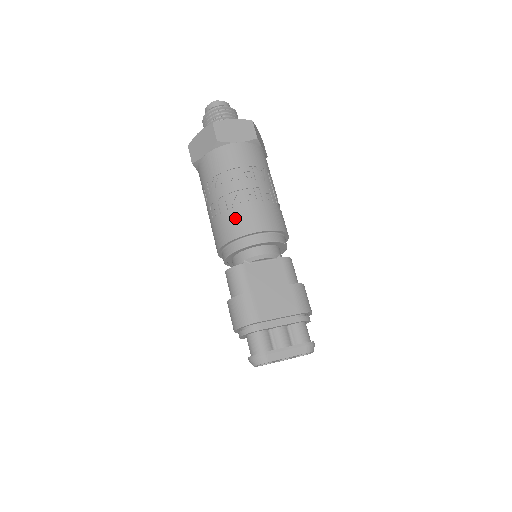
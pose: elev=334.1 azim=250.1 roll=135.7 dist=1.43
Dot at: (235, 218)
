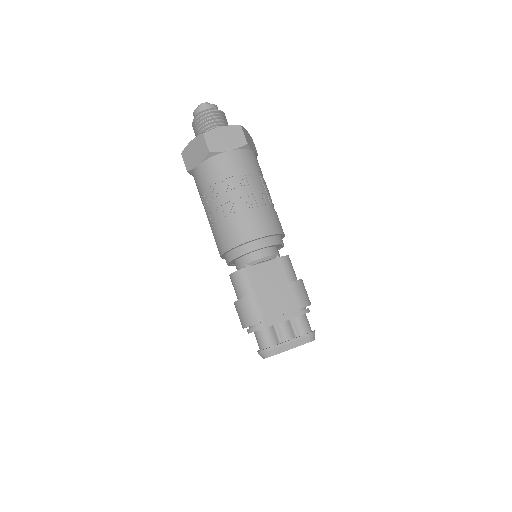
Dot at: (234, 227)
